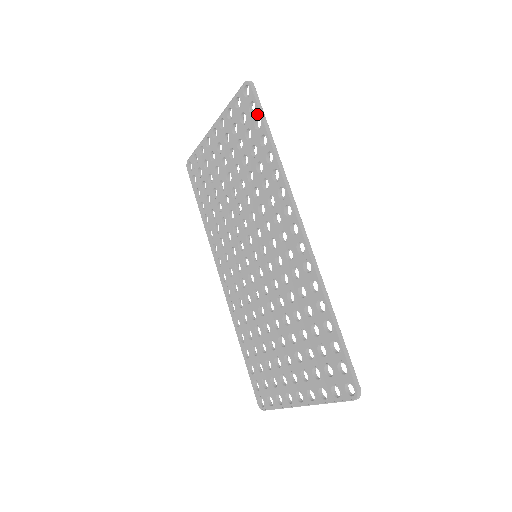
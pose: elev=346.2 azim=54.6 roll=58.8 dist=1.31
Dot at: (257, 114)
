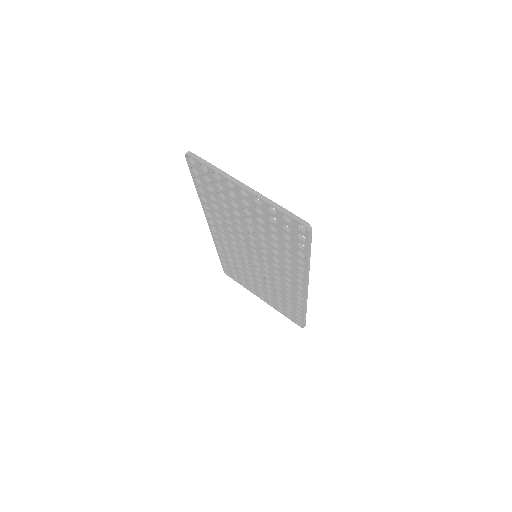
Dot at: (305, 245)
